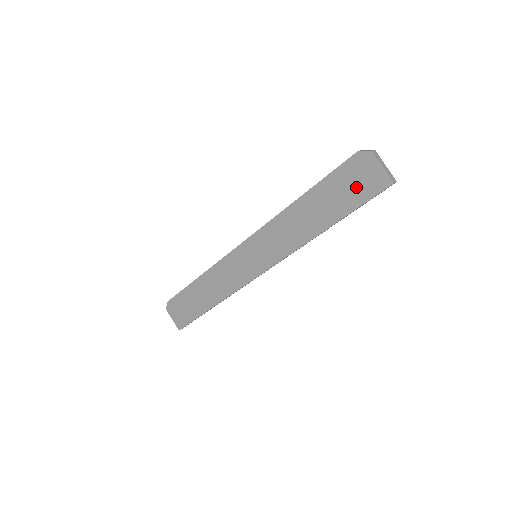
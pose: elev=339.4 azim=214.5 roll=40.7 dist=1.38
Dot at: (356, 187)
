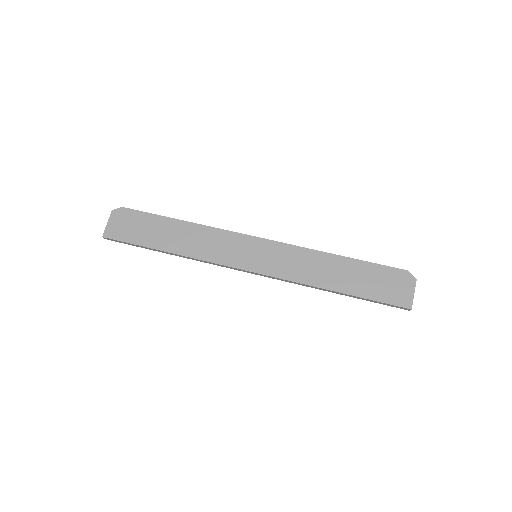
Dot at: (386, 288)
